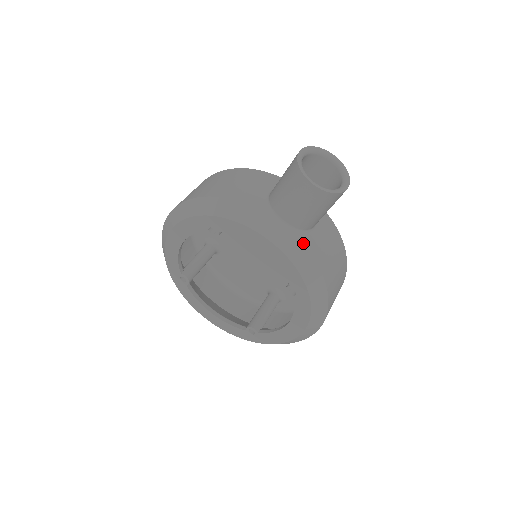
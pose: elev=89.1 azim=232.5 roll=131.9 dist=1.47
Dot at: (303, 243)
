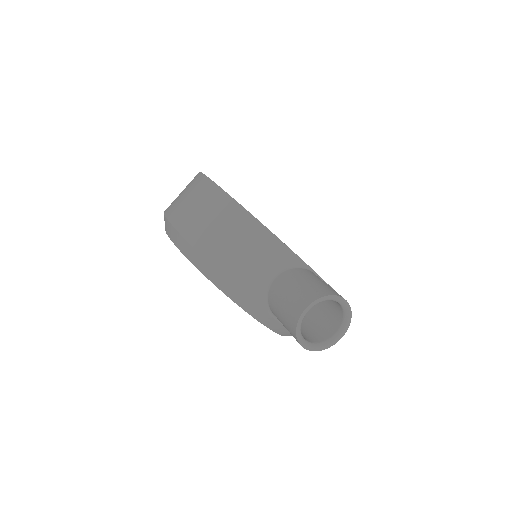
Dot at: occluded
